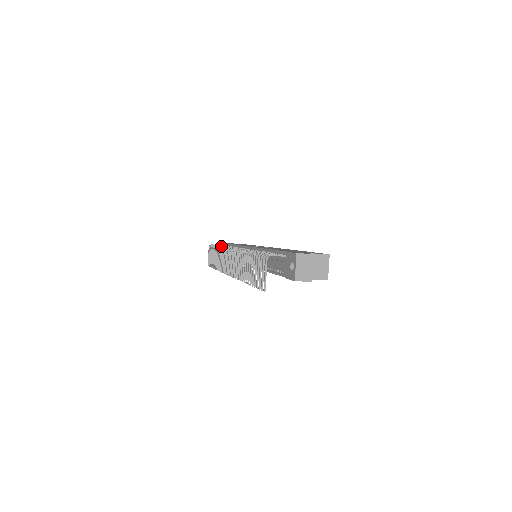
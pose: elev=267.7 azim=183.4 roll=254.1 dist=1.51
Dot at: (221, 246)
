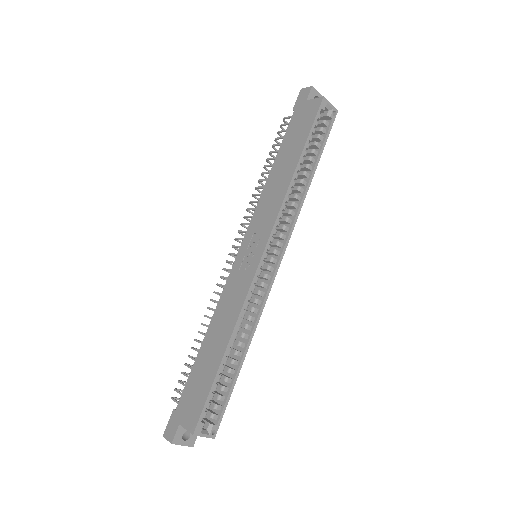
Dot at: (255, 188)
